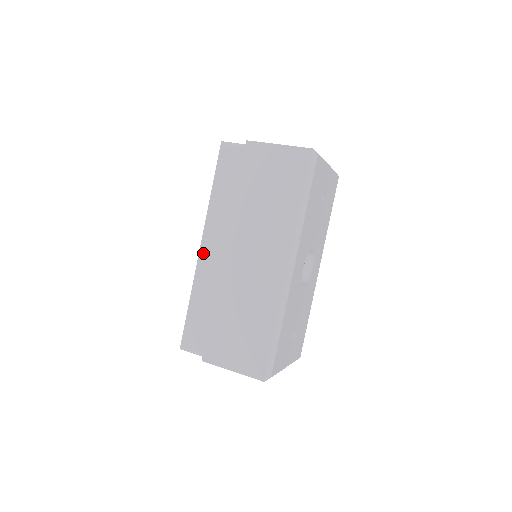
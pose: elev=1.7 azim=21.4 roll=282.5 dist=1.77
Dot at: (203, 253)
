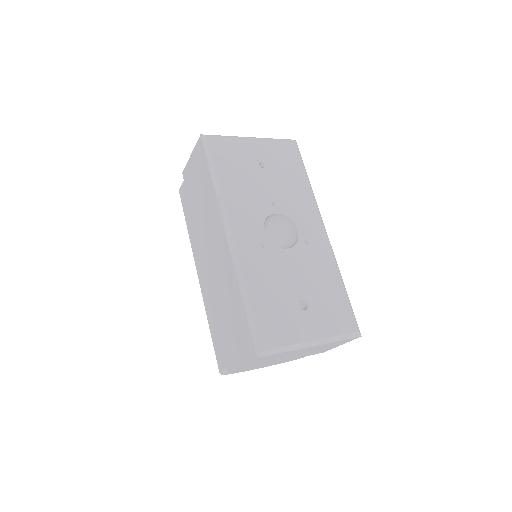
Dot at: (200, 278)
